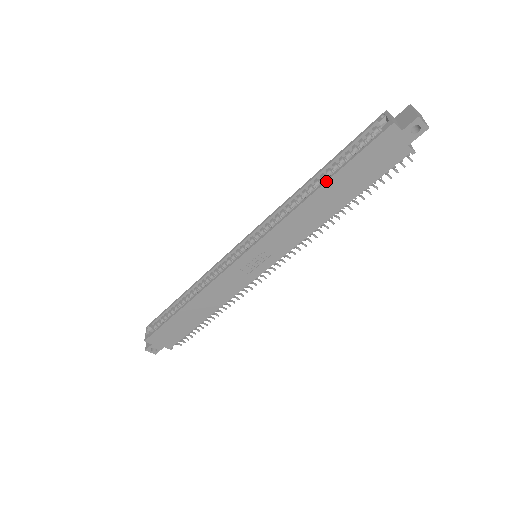
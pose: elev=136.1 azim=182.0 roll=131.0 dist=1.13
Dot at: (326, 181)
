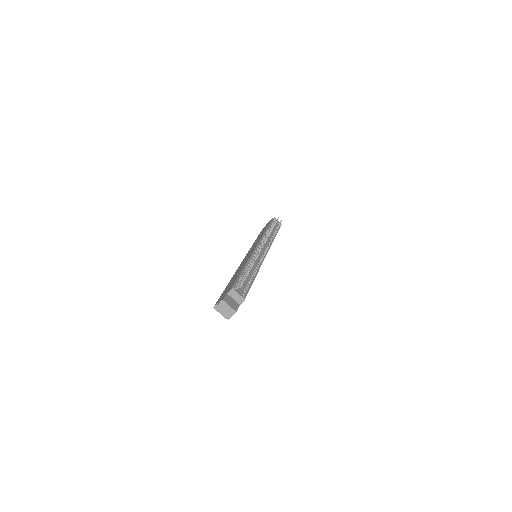
Dot at: occluded
